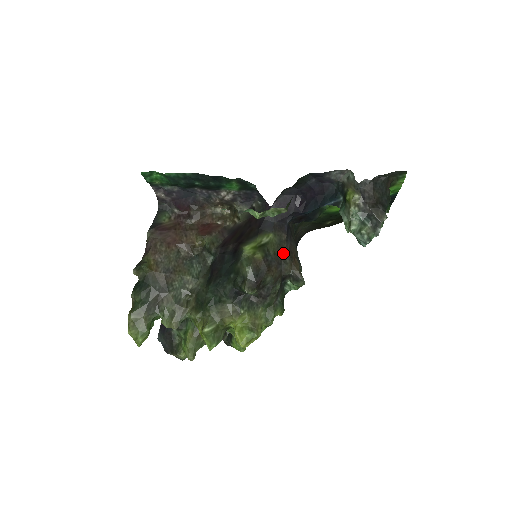
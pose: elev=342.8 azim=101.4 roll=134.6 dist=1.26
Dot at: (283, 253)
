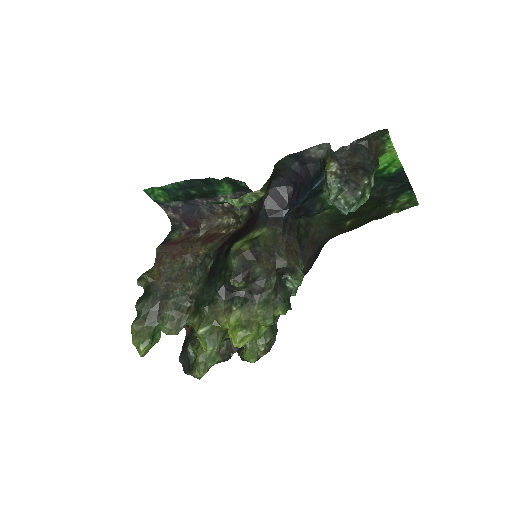
Dot at: (277, 245)
